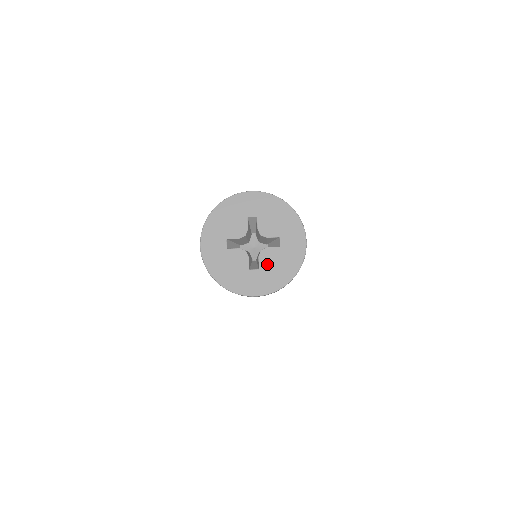
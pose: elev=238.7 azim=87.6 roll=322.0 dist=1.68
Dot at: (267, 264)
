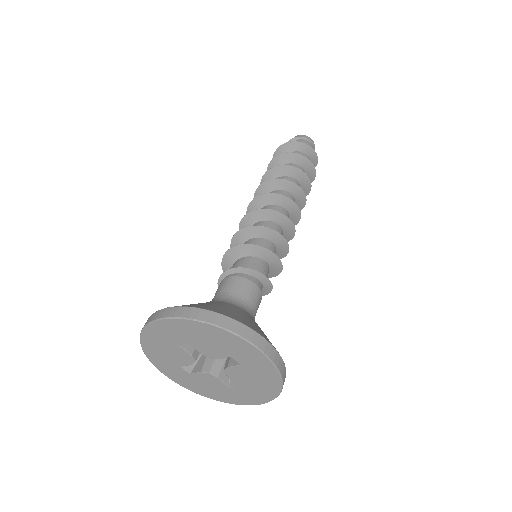
Dot at: (202, 380)
